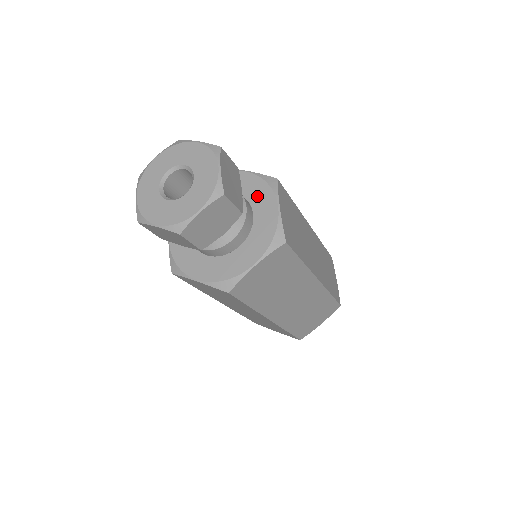
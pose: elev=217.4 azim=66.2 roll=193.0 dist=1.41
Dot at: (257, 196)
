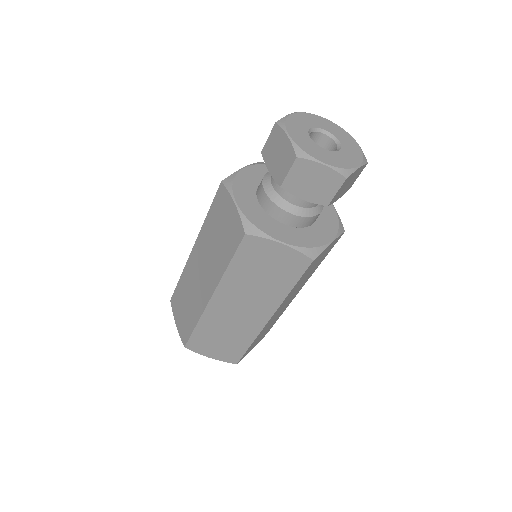
Dot at: occluded
